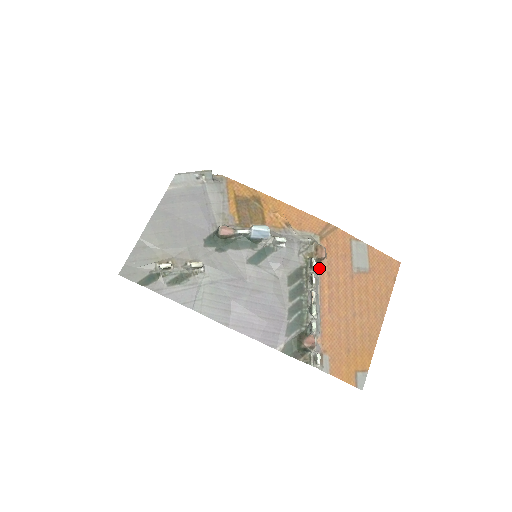
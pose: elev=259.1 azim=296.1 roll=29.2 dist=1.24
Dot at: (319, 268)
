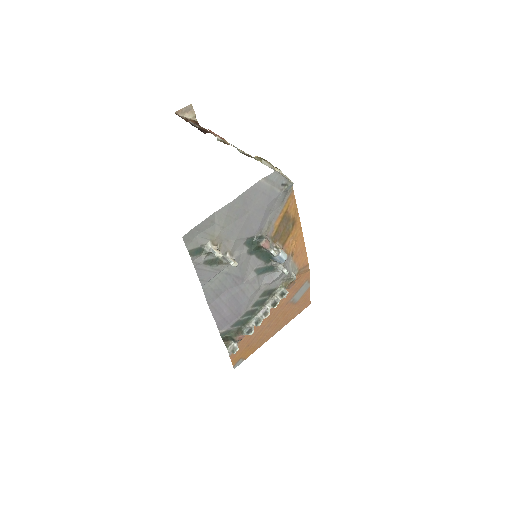
Dot at: occluded
